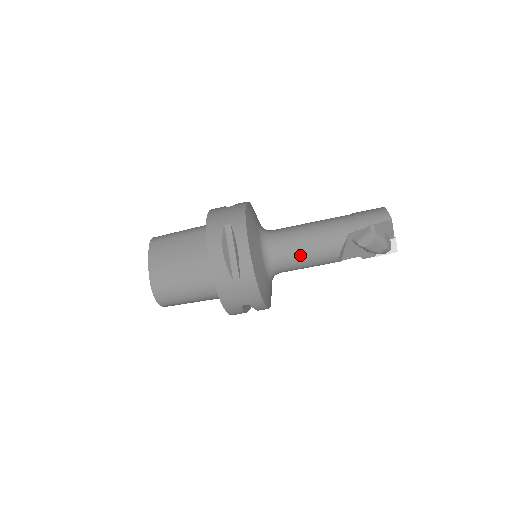
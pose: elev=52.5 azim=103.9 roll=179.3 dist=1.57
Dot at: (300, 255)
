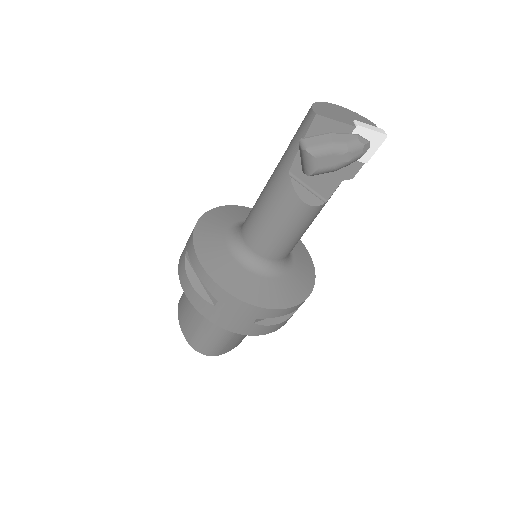
Dot at: (269, 232)
